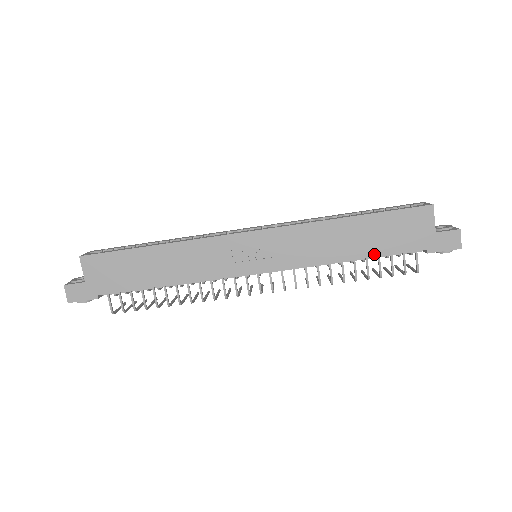
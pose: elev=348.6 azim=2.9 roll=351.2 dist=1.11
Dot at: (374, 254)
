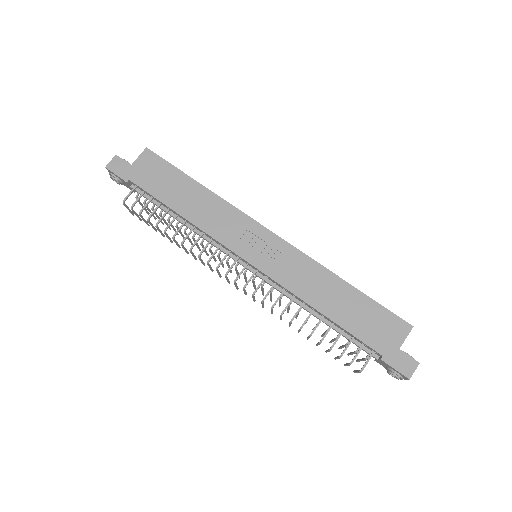
Dot at: (341, 324)
